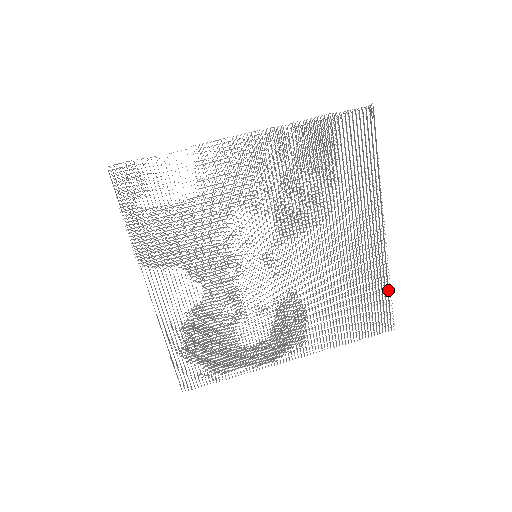
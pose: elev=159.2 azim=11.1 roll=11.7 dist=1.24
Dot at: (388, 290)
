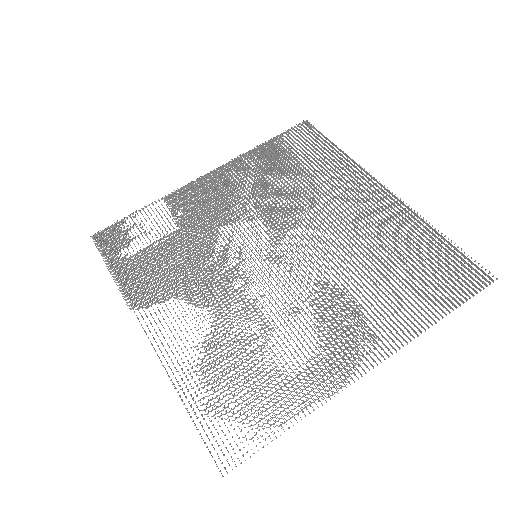
Dot at: (442, 237)
